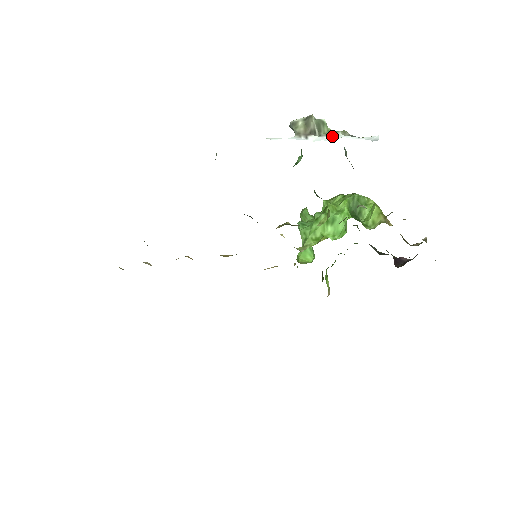
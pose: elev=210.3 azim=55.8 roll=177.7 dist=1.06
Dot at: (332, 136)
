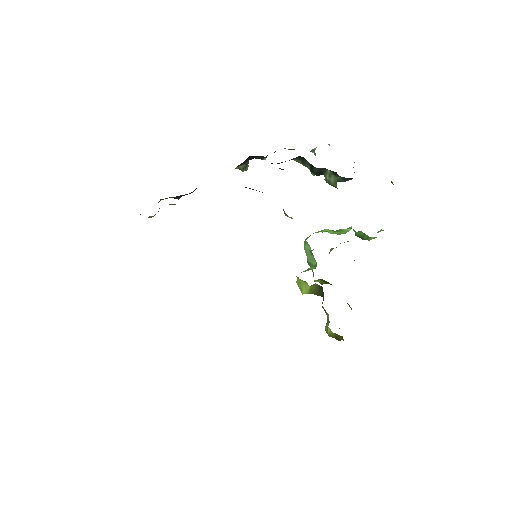
Dot at: occluded
